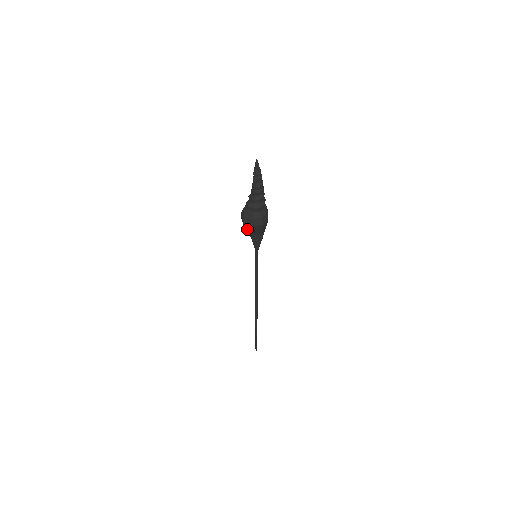
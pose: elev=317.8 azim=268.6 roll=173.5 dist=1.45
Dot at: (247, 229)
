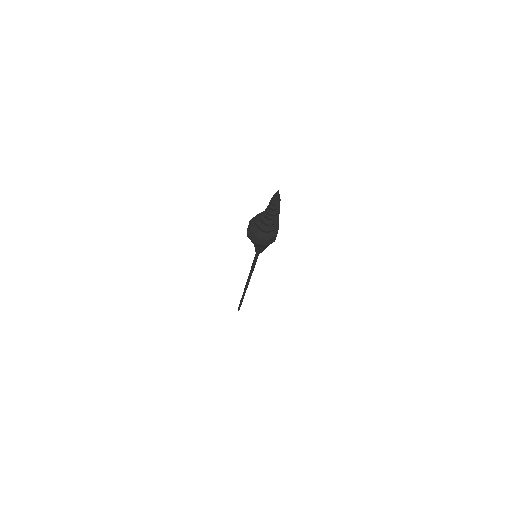
Dot at: occluded
